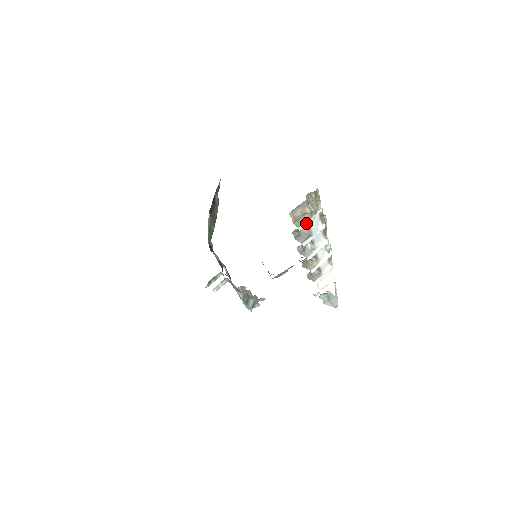
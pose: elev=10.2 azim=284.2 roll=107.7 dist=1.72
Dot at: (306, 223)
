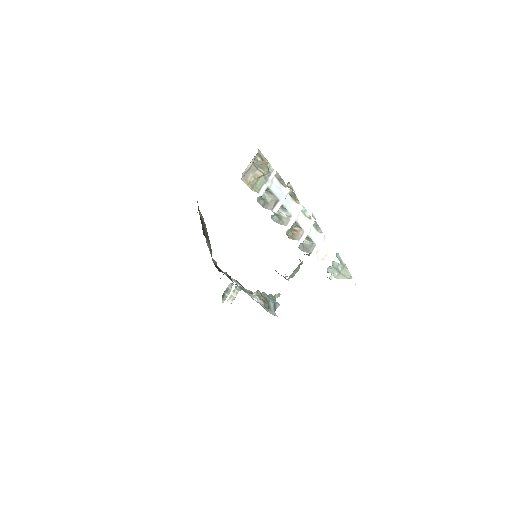
Dot at: (265, 188)
